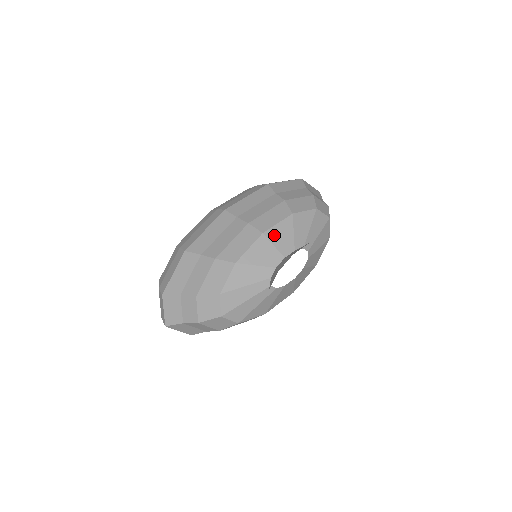
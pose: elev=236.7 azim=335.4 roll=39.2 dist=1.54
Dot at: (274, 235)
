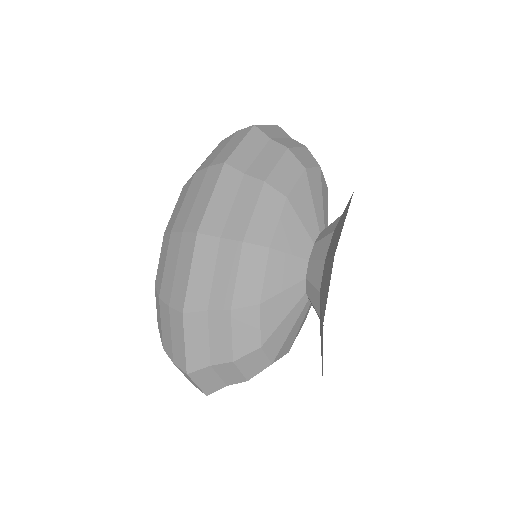
Dot at: (283, 241)
